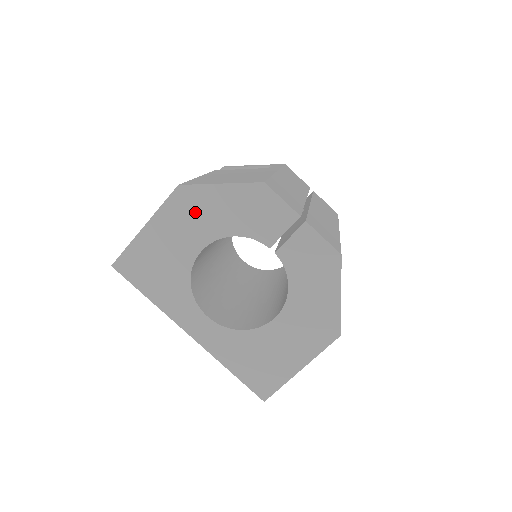
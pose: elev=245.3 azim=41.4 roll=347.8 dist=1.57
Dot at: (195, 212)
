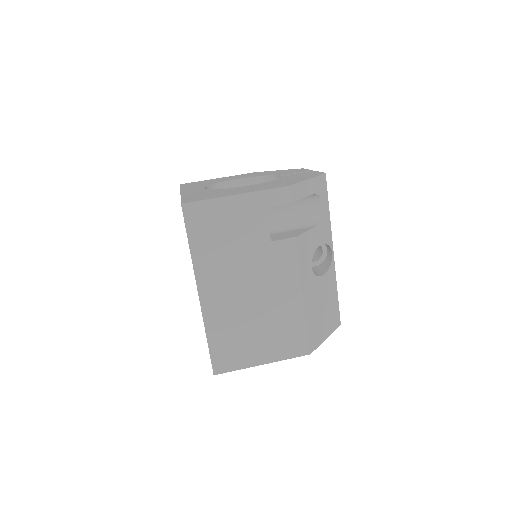
Dot at: (253, 174)
